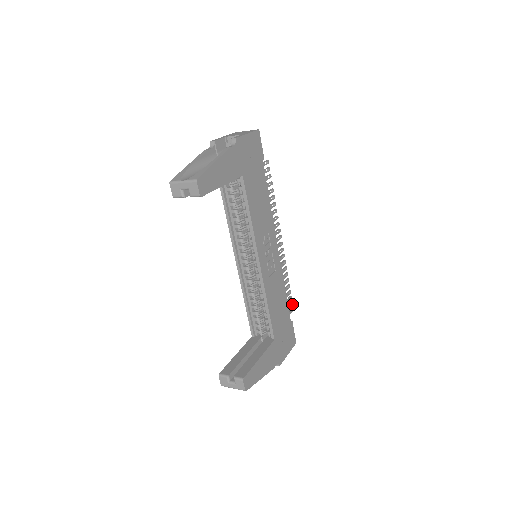
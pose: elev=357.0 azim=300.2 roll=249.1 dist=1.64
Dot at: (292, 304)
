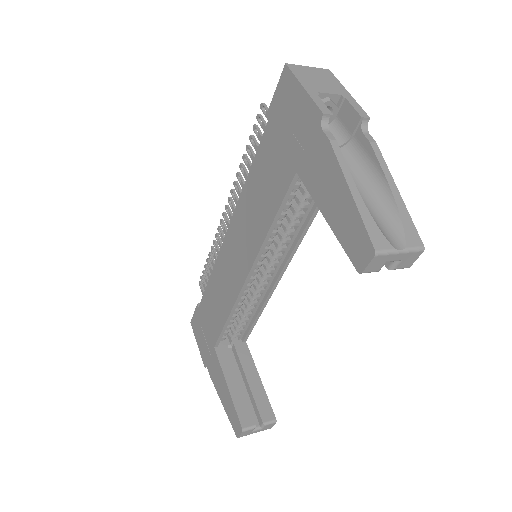
Dot at: occluded
